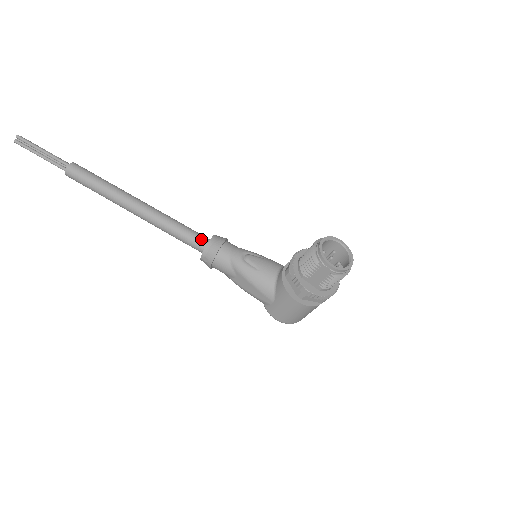
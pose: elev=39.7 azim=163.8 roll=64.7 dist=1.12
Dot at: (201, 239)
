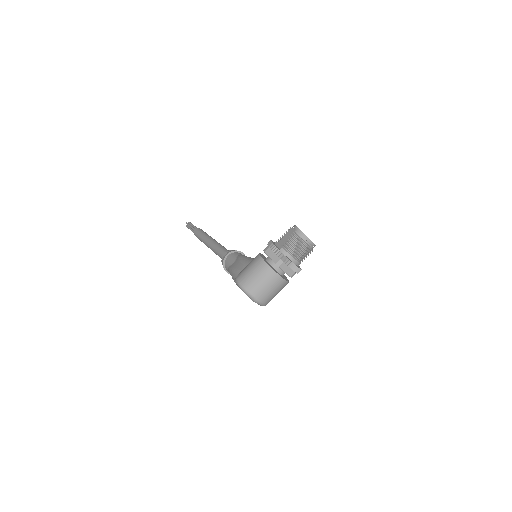
Dot at: occluded
